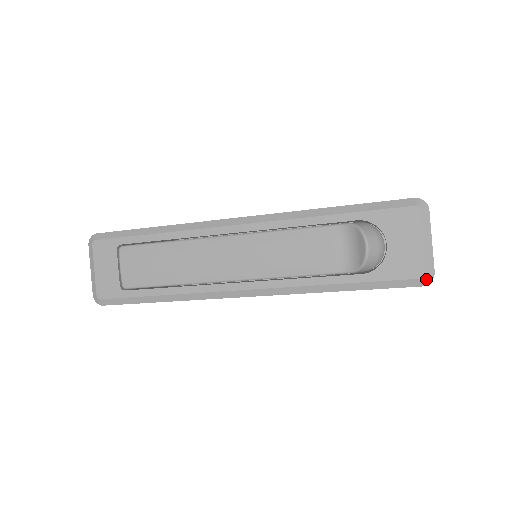
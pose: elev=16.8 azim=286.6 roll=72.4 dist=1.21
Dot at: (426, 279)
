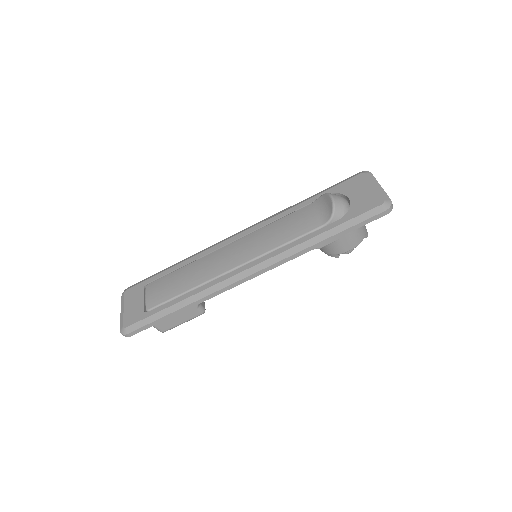
Dot at: (386, 204)
